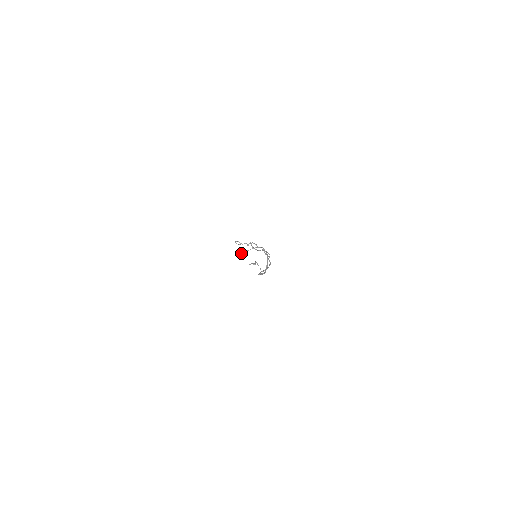
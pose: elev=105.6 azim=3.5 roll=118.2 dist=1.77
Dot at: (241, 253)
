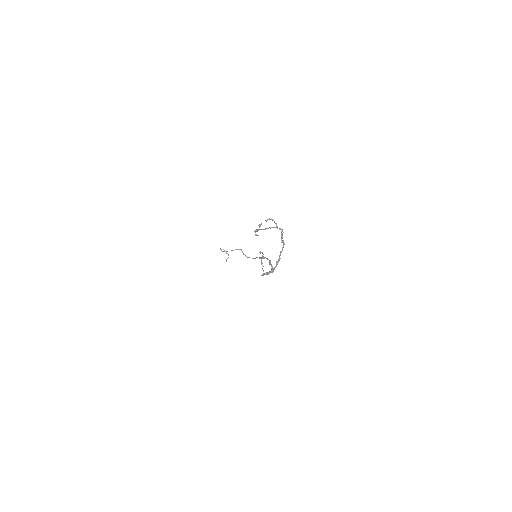
Dot at: occluded
